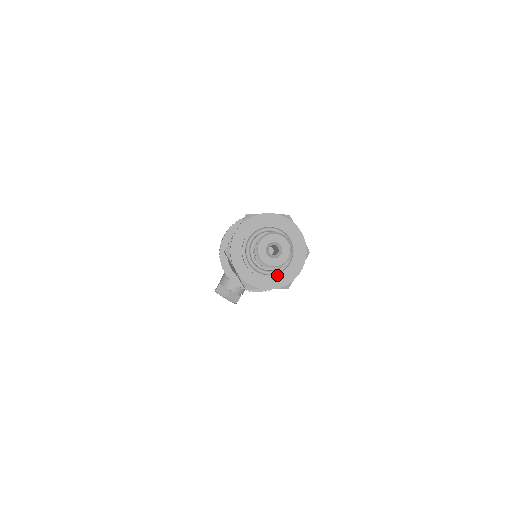
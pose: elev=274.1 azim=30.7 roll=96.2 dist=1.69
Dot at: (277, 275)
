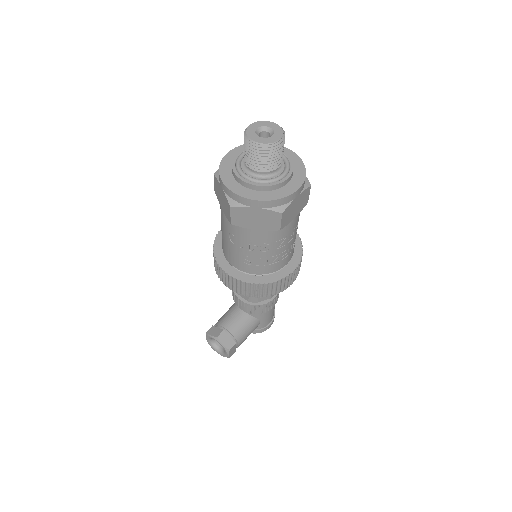
Dot at: (268, 184)
